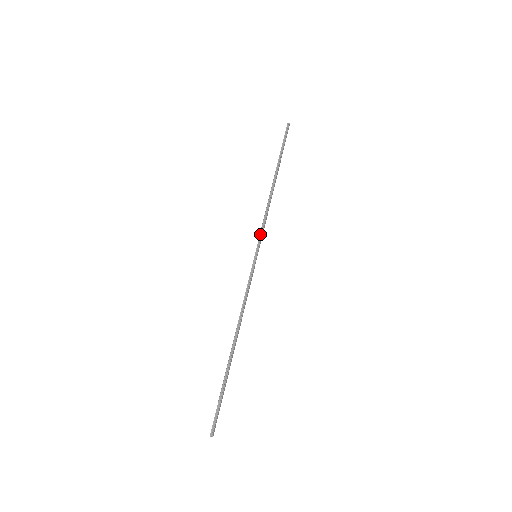
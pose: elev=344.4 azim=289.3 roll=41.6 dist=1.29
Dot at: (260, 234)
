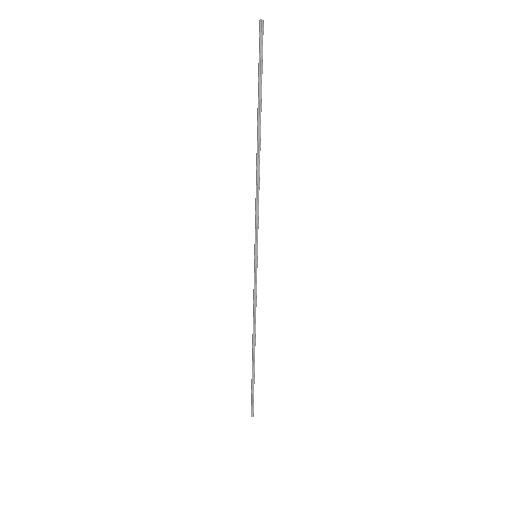
Dot at: (256, 229)
